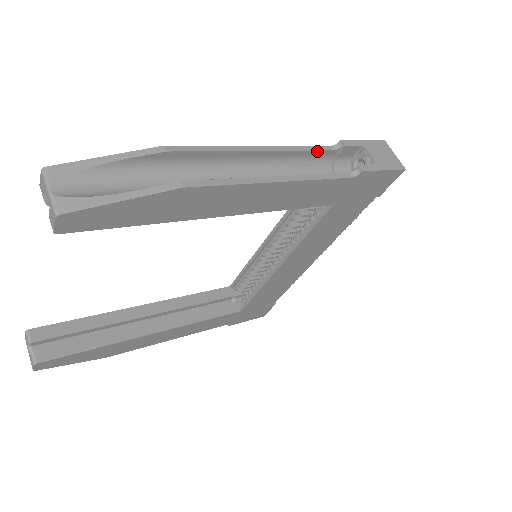
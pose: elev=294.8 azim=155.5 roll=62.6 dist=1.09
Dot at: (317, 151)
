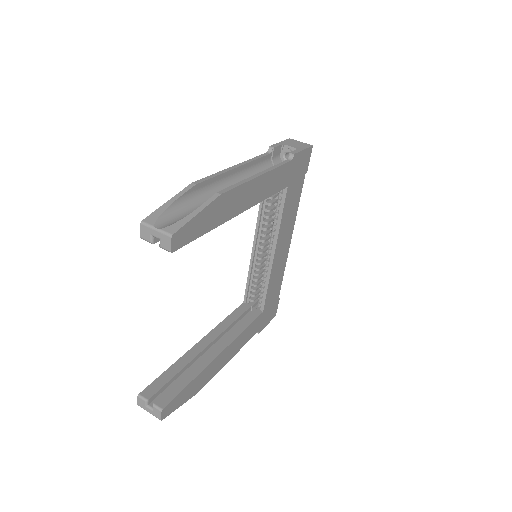
Dot at: (262, 158)
